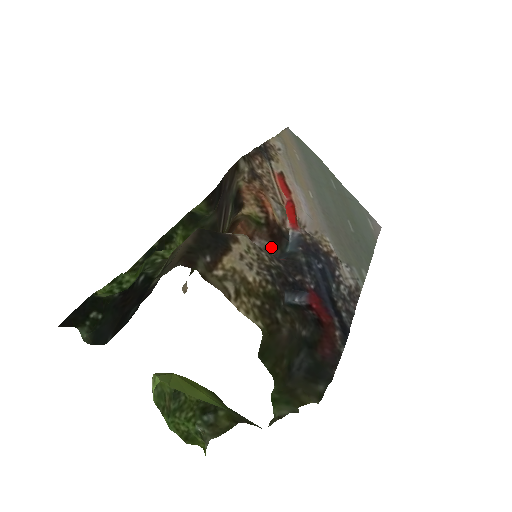
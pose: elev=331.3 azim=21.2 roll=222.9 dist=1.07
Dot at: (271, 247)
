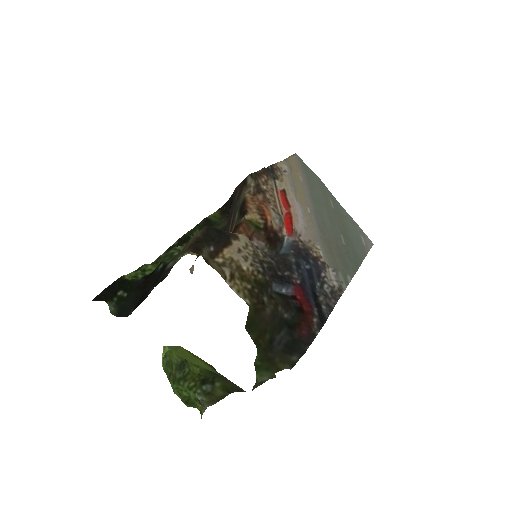
Dot at: (267, 248)
